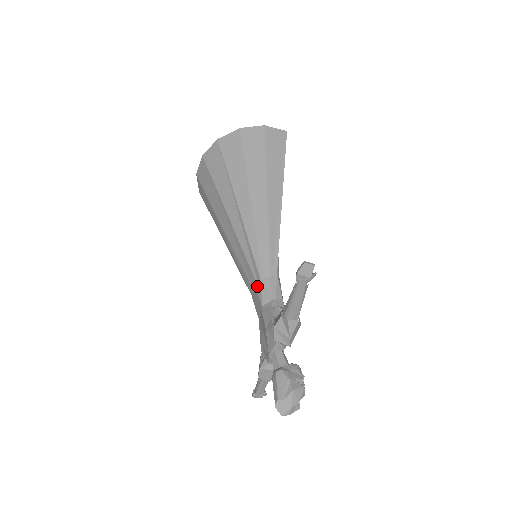
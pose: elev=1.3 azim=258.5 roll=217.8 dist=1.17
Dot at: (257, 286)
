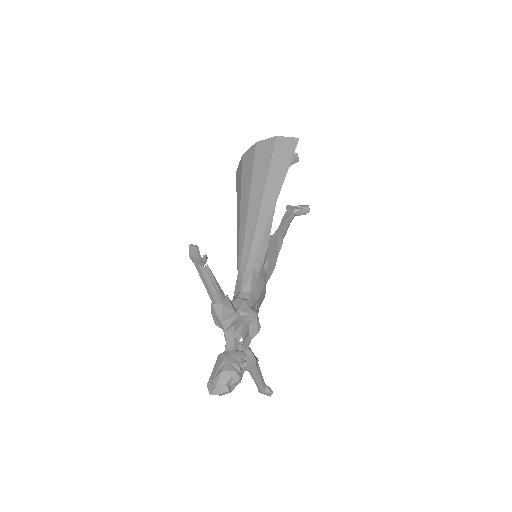
Dot at: (236, 280)
